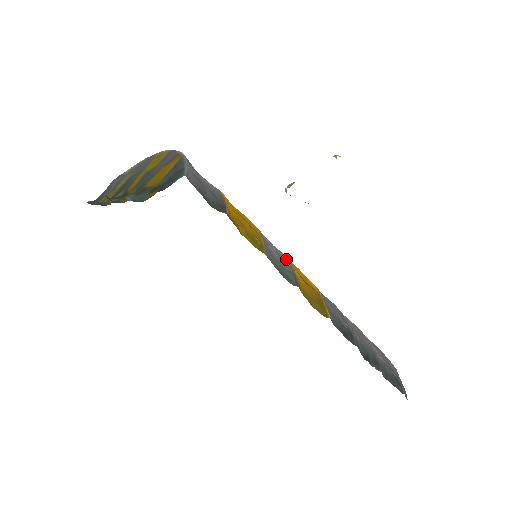
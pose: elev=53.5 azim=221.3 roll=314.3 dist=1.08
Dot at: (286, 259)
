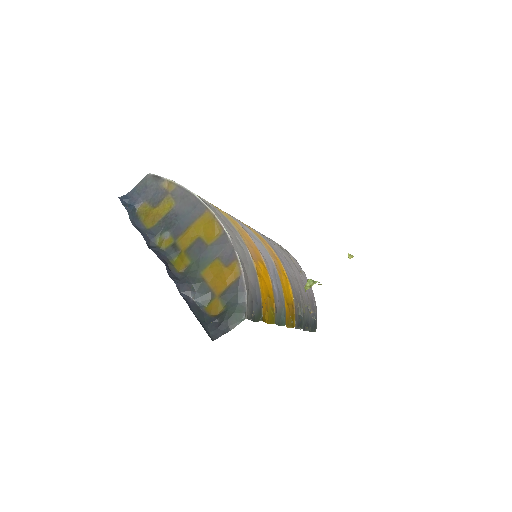
Dot at: (282, 291)
